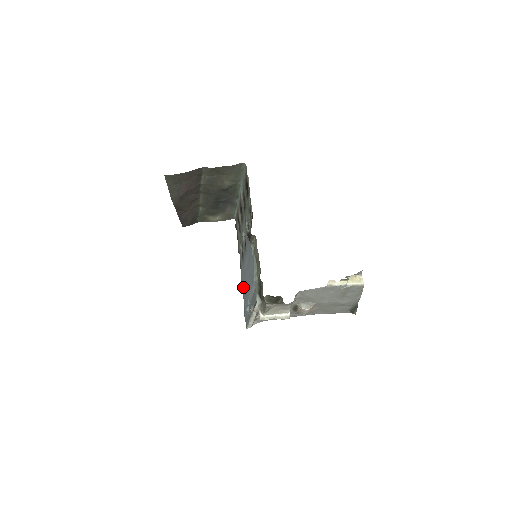
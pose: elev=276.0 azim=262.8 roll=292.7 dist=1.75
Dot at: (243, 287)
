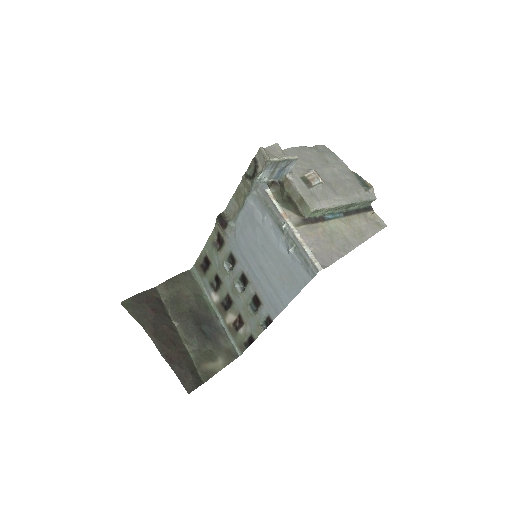
Dot at: (283, 296)
